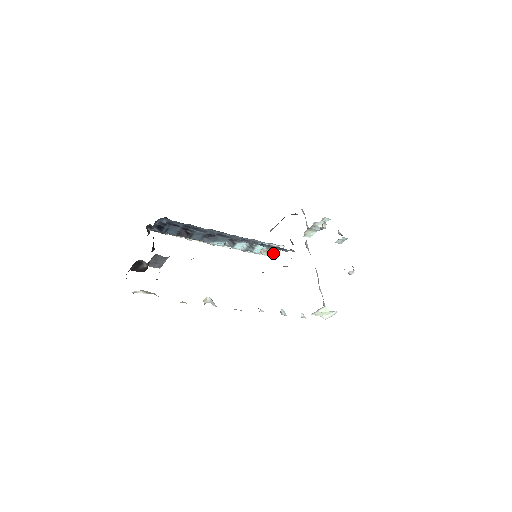
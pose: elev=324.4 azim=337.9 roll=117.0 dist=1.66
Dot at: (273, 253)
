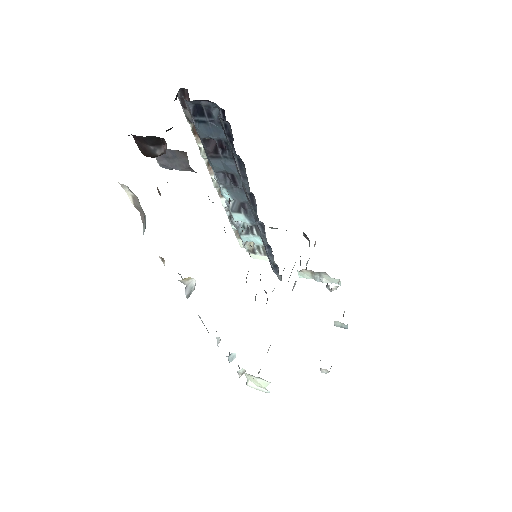
Dot at: (253, 254)
